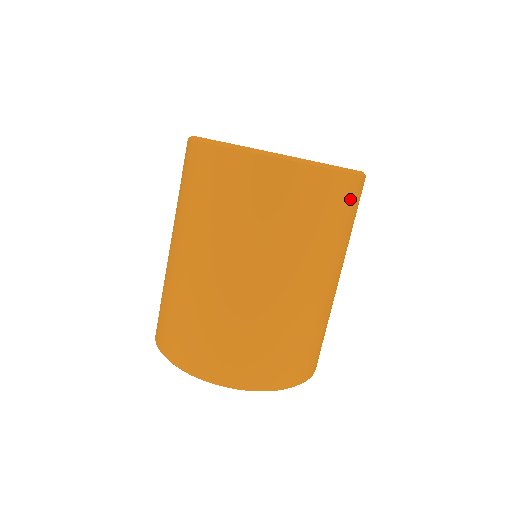
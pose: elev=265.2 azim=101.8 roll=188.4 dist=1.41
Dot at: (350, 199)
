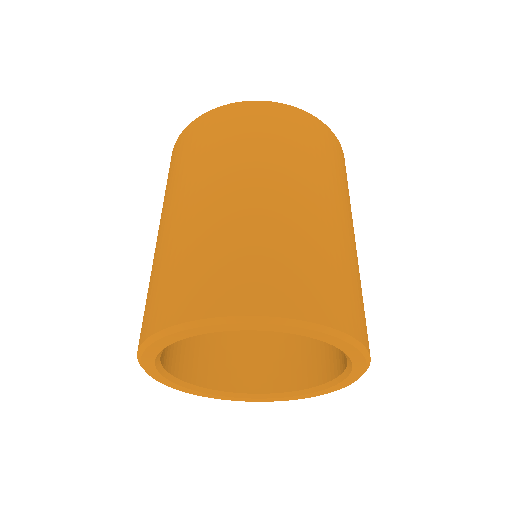
Dot at: (336, 151)
